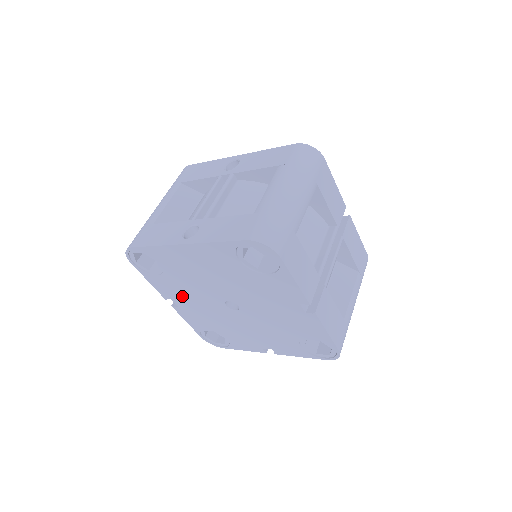
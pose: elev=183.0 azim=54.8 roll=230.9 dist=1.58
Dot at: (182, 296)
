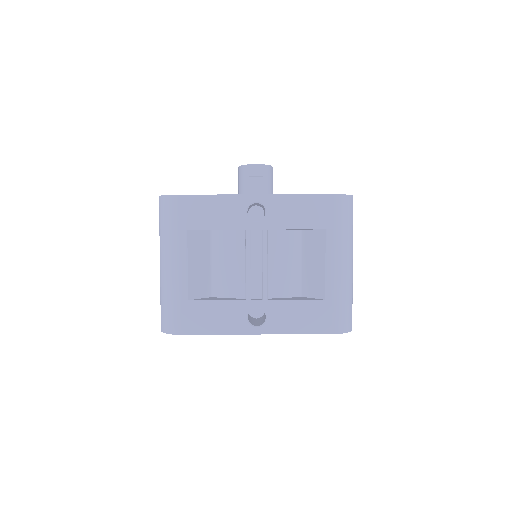
Dot at: occluded
